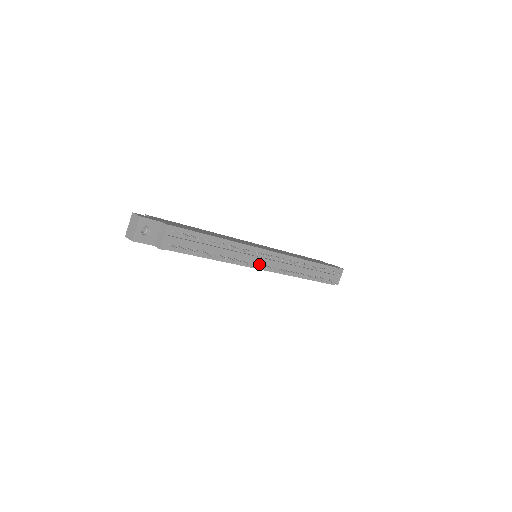
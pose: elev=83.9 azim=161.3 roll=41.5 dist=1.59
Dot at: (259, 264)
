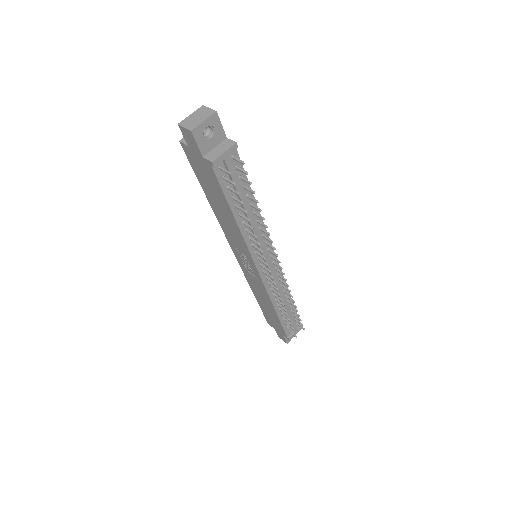
Dot at: (261, 264)
